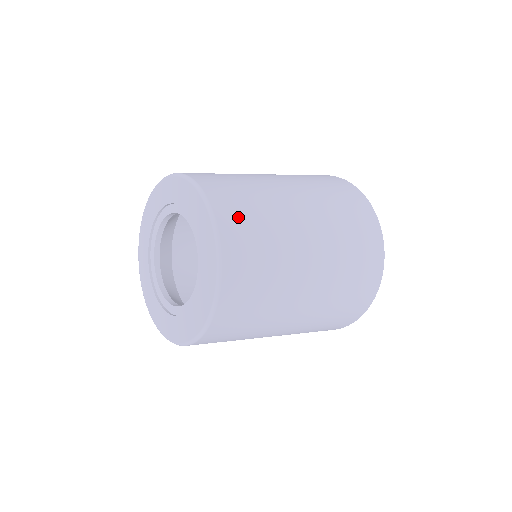
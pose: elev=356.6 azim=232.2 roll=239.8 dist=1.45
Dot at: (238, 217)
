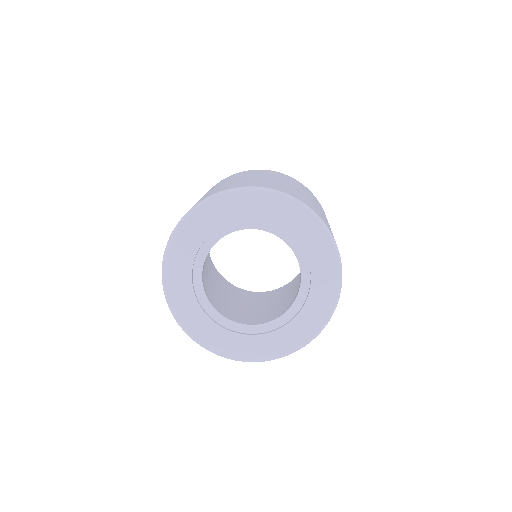
Dot at: occluded
